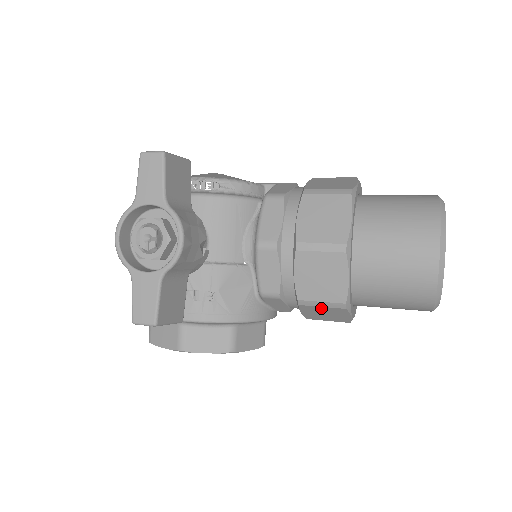
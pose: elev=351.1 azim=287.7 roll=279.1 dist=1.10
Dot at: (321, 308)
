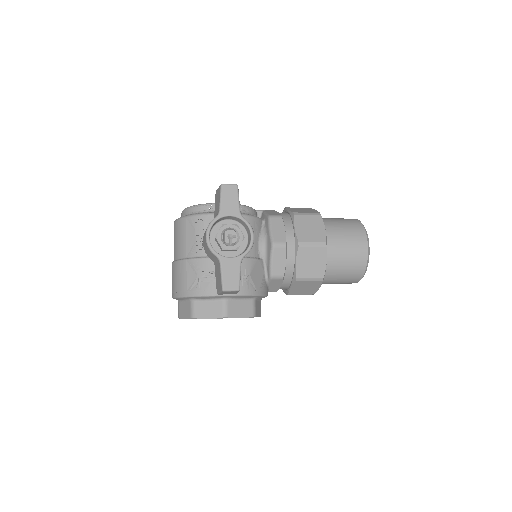
Dot at: (307, 283)
